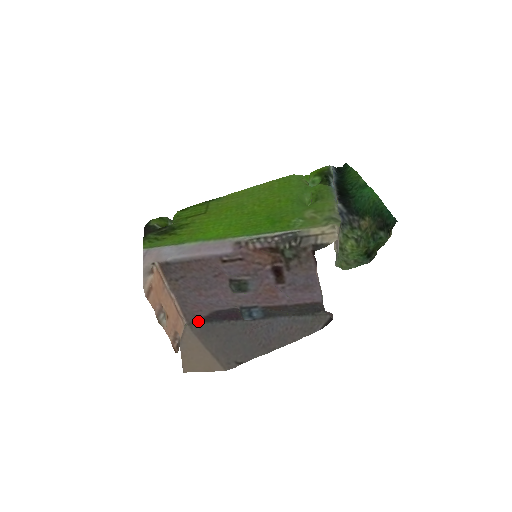
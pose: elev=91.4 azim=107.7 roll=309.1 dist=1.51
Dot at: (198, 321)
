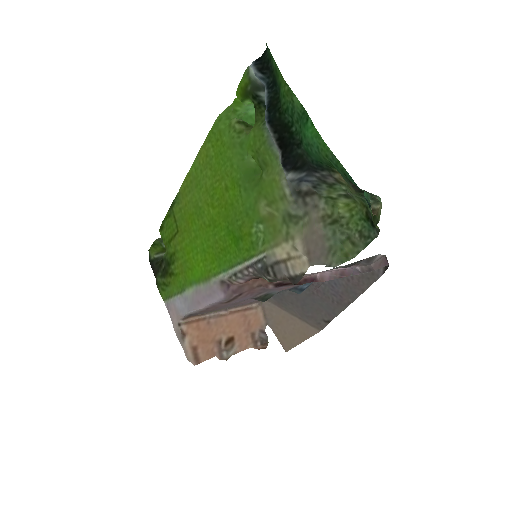
Dot at: occluded
